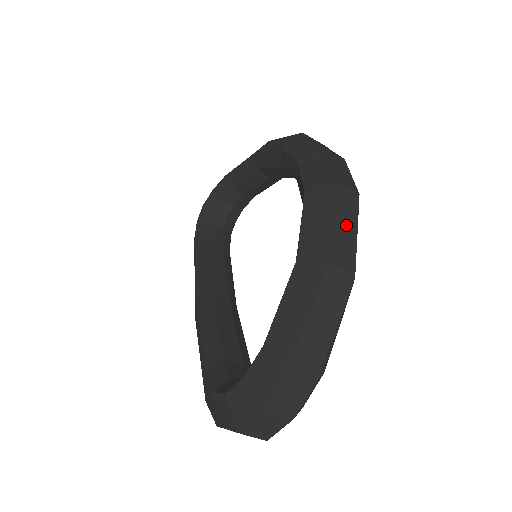
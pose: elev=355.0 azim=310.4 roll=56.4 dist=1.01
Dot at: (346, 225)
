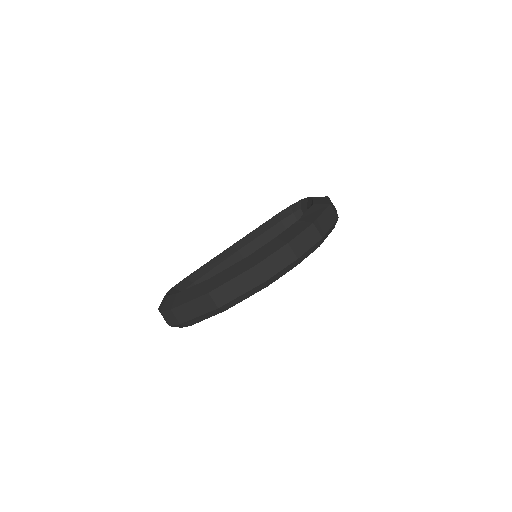
Dot at: (238, 287)
